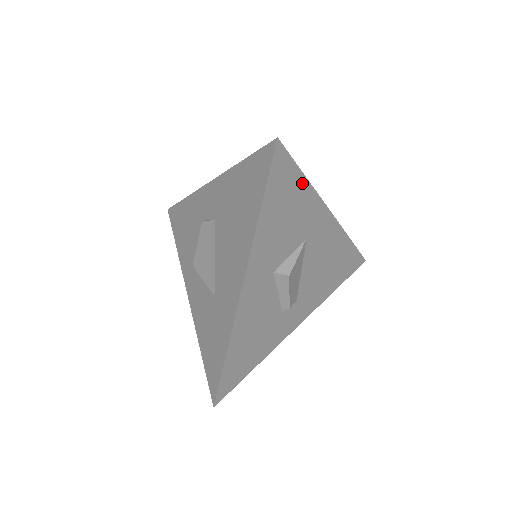
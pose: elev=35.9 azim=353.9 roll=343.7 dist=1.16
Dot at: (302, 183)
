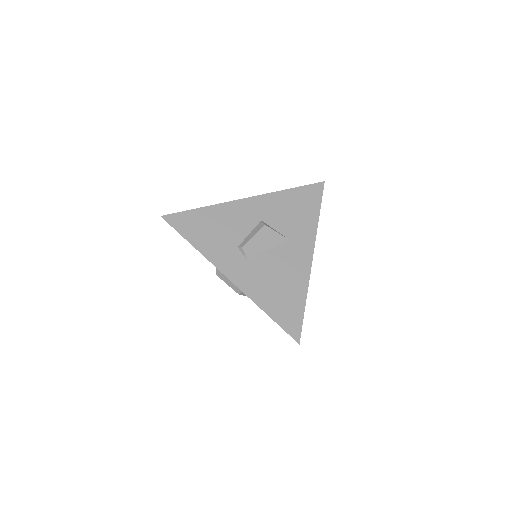
Dot at: (316, 213)
